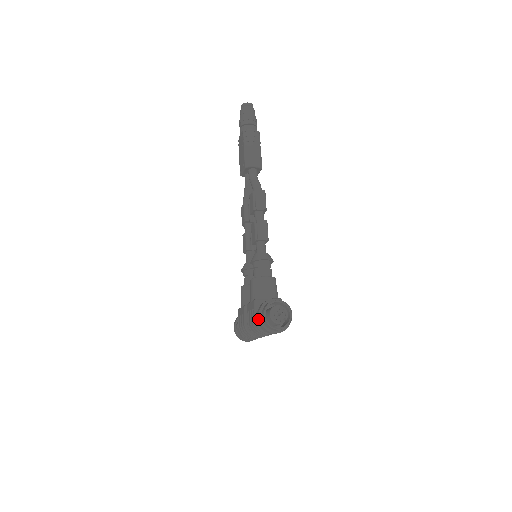
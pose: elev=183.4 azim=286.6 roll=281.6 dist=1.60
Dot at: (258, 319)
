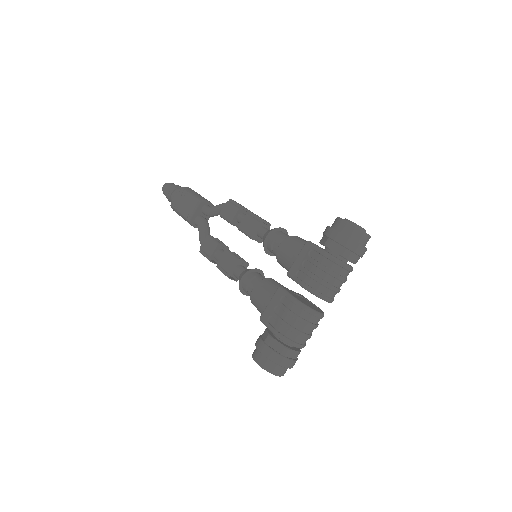
Dot at: (335, 234)
